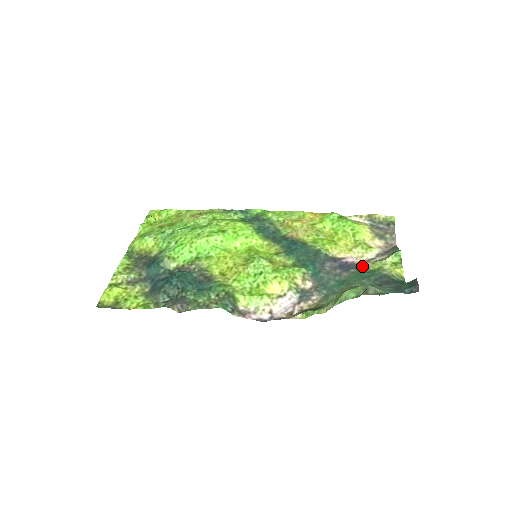
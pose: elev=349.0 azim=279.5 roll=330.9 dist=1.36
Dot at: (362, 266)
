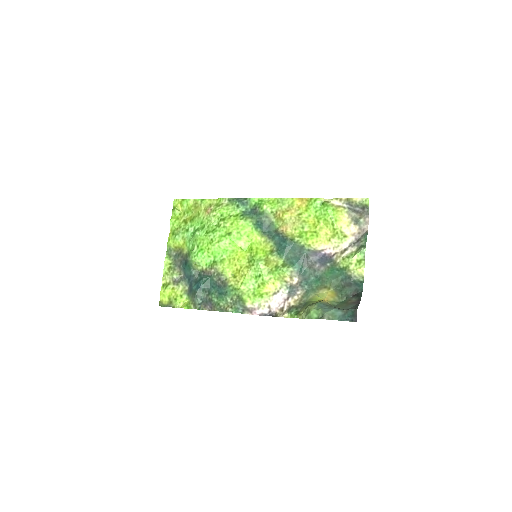
Dot at: (335, 261)
